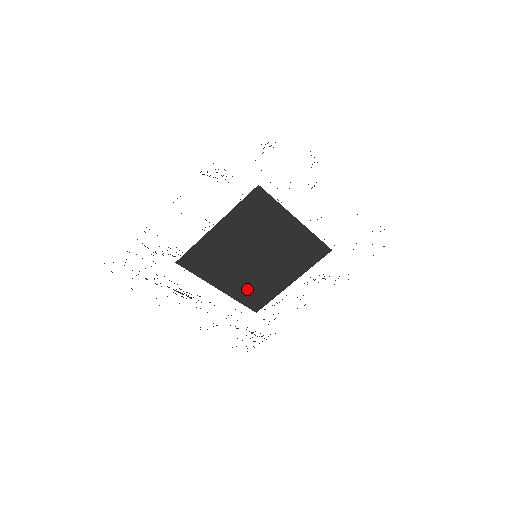
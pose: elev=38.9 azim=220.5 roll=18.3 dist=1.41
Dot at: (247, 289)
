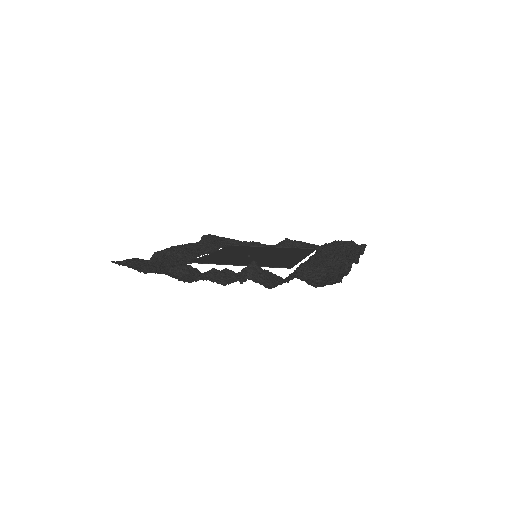
Dot at: (234, 250)
